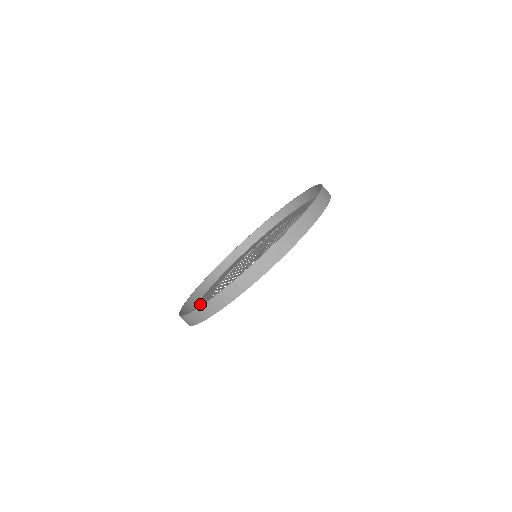
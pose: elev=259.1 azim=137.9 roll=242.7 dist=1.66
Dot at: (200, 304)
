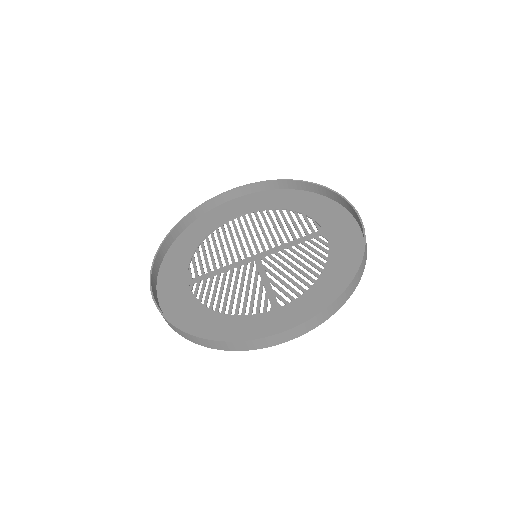
Dot at: (179, 251)
